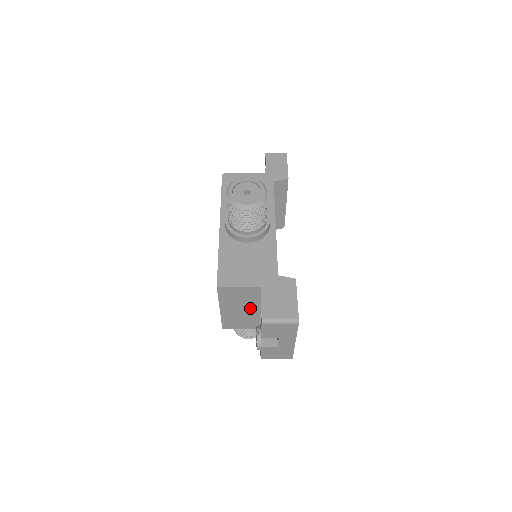
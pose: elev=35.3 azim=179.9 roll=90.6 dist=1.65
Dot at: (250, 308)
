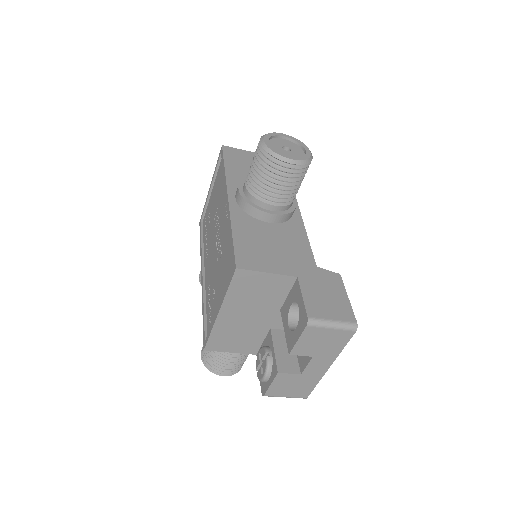
Dot at: (262, 315)
